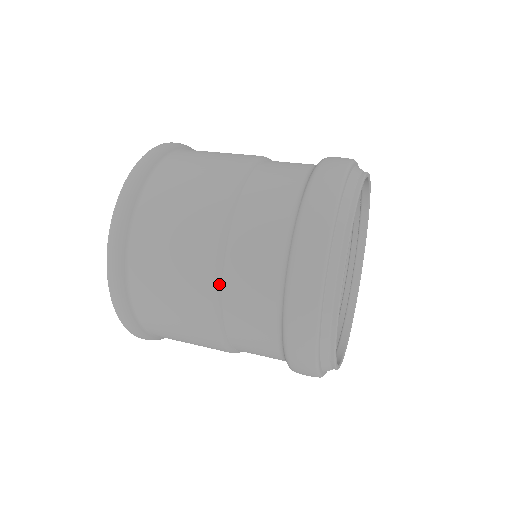
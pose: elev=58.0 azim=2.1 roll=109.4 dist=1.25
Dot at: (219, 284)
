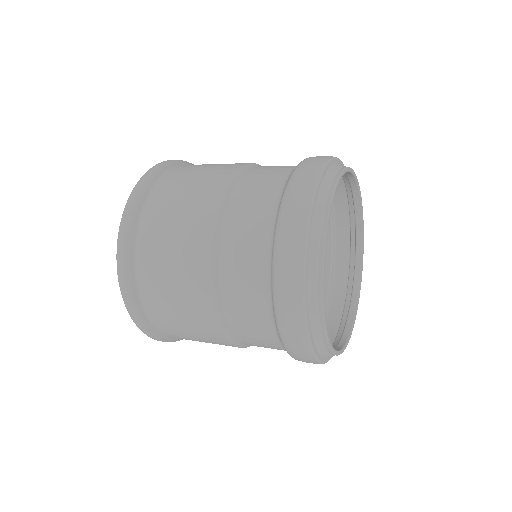
Dot at: (243, 346)
